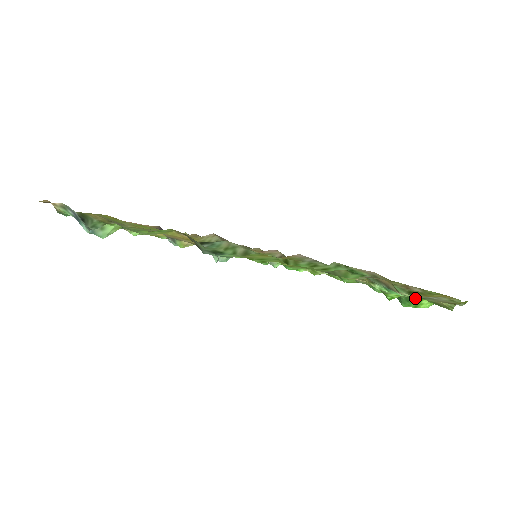
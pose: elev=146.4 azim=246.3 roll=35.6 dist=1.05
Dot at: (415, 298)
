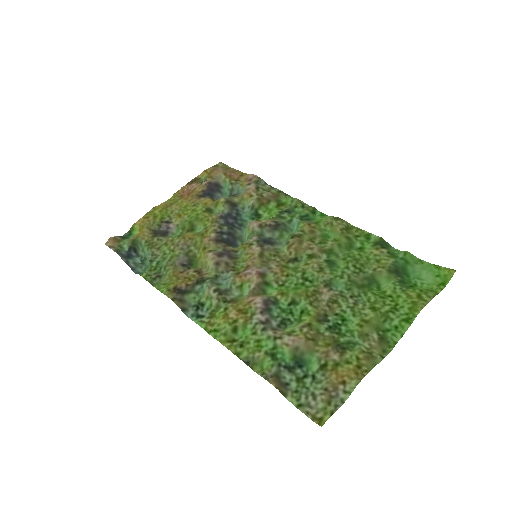
Dot at: (404, 288)
